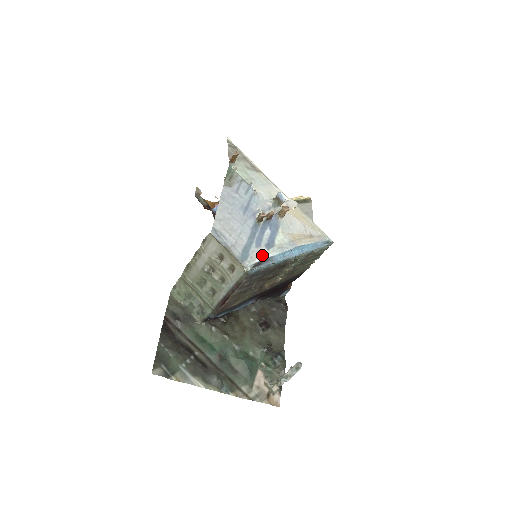
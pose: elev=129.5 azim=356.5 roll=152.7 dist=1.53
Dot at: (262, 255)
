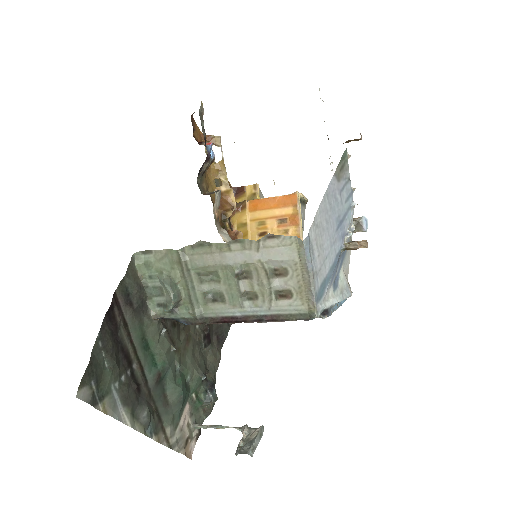
Dot at: (330, 298)
